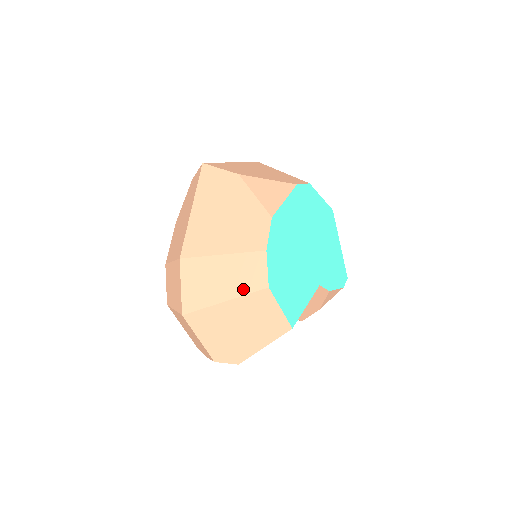
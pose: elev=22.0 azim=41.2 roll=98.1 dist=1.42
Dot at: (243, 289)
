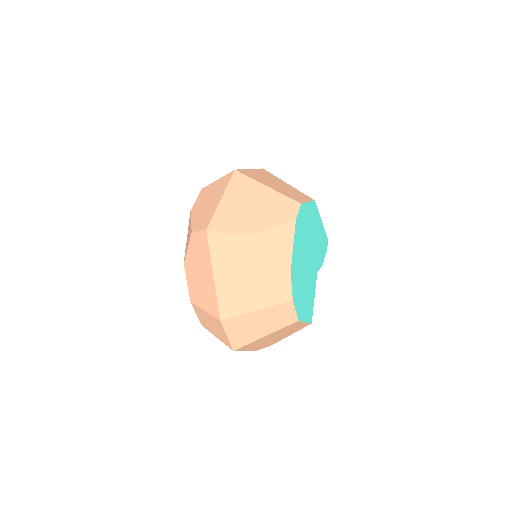
Dot at: (279, 326)
